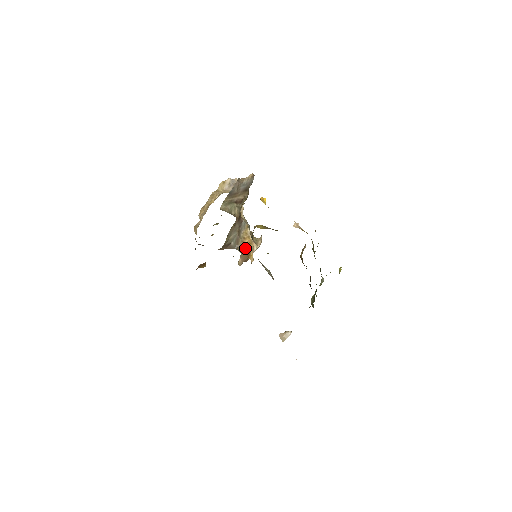
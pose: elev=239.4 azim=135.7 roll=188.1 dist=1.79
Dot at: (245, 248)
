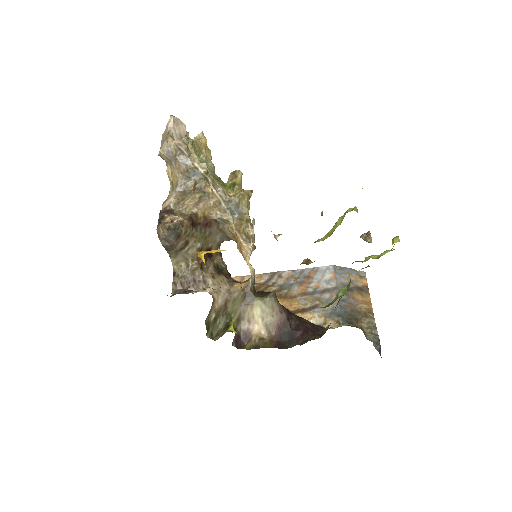
Dot at: (239, 250)
